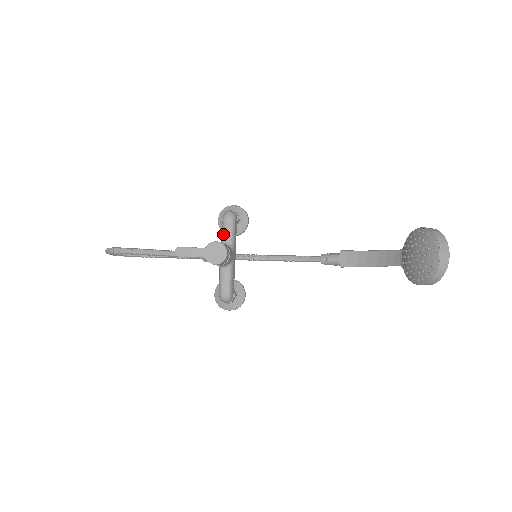
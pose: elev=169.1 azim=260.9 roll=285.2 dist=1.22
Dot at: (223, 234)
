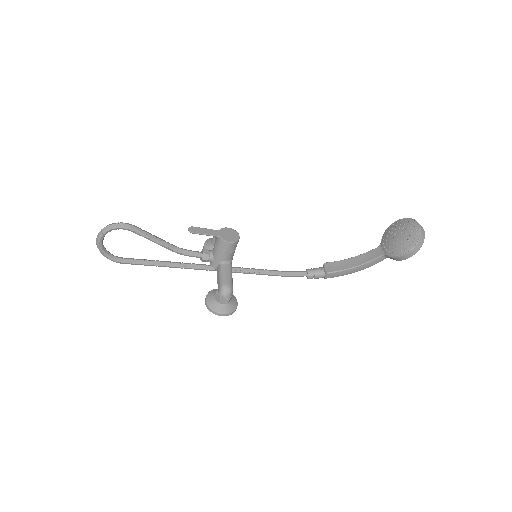
Dot at: occluded
